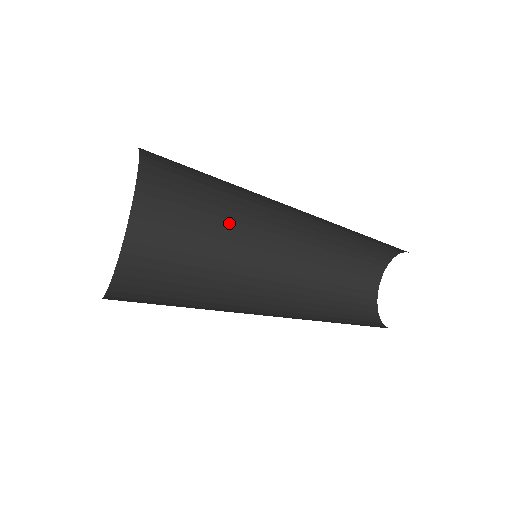
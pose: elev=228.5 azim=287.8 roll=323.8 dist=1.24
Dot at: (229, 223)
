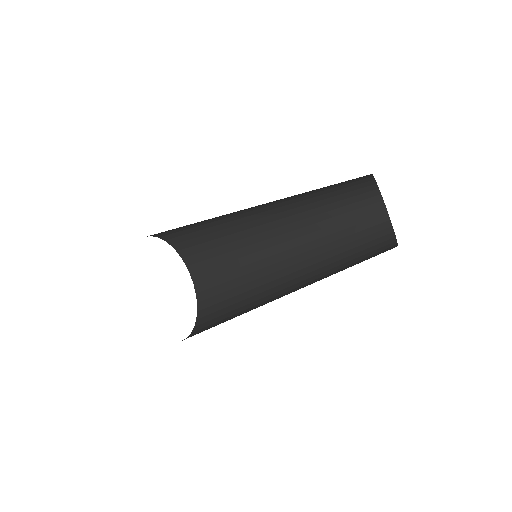
Dot at: (257, 273)
